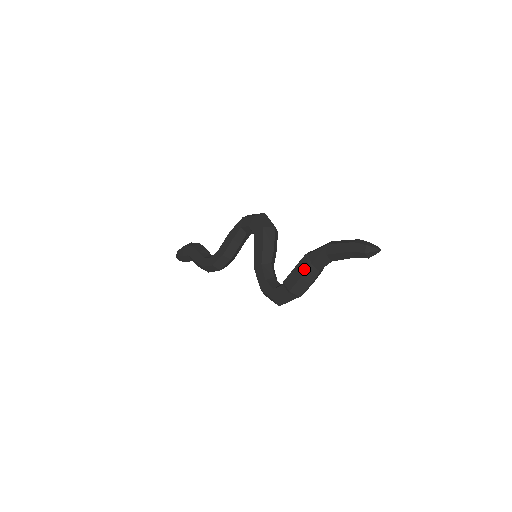
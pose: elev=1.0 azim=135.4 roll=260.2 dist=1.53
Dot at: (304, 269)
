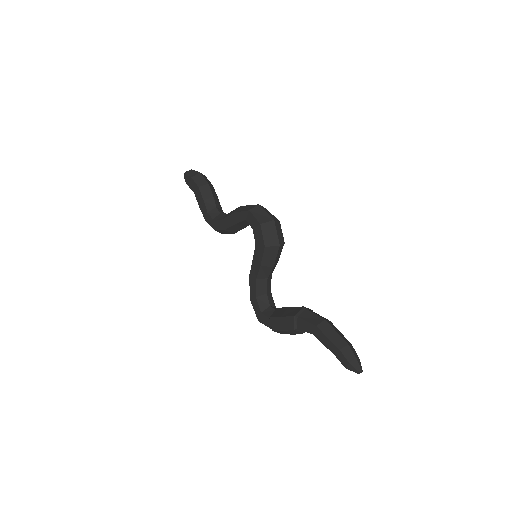
Dot at: (289, 328)
